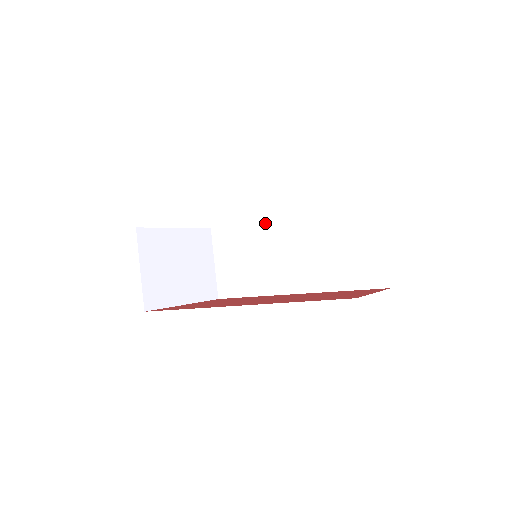
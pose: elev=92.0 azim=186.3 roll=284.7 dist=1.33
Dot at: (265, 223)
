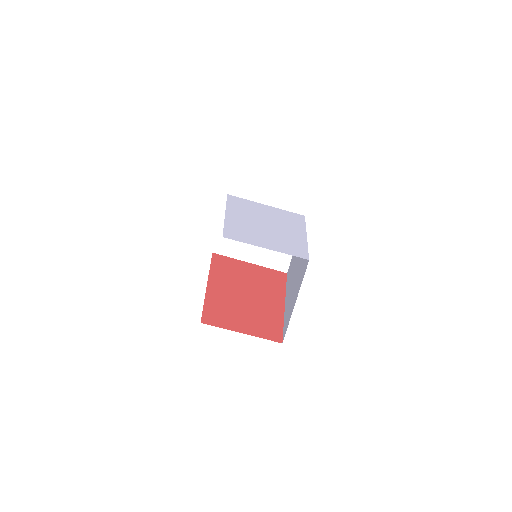
Dot at: occluded
